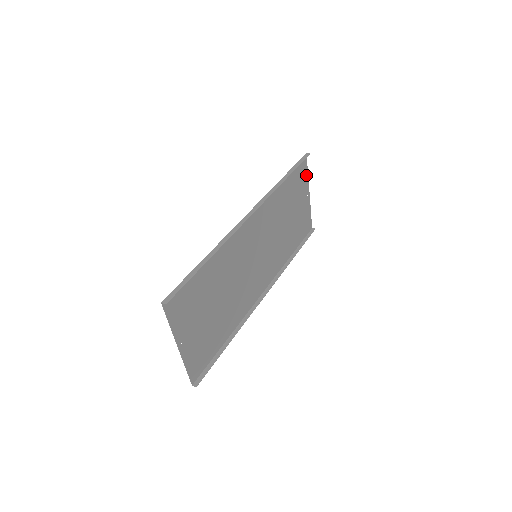
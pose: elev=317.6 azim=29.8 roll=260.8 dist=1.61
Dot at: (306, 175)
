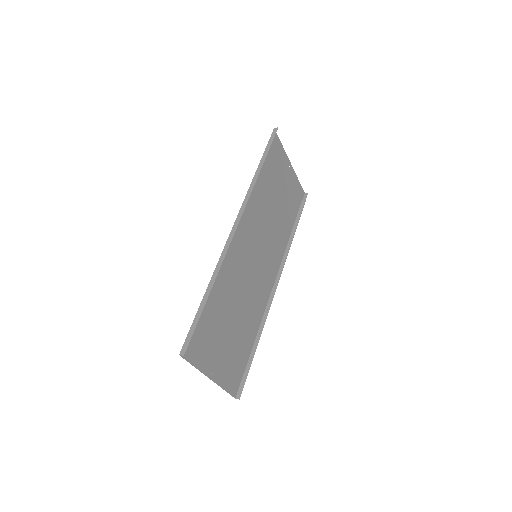
Dot at: (281, 149)
